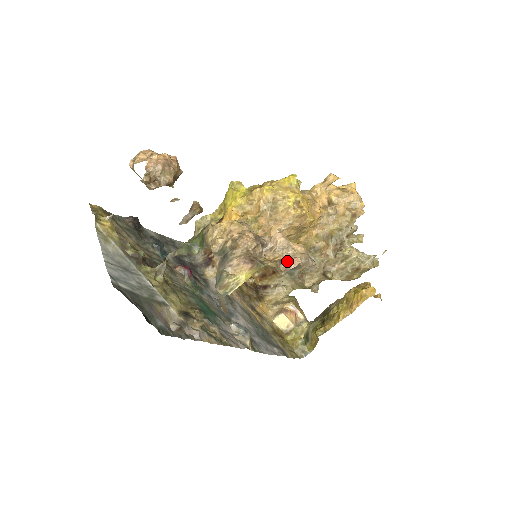
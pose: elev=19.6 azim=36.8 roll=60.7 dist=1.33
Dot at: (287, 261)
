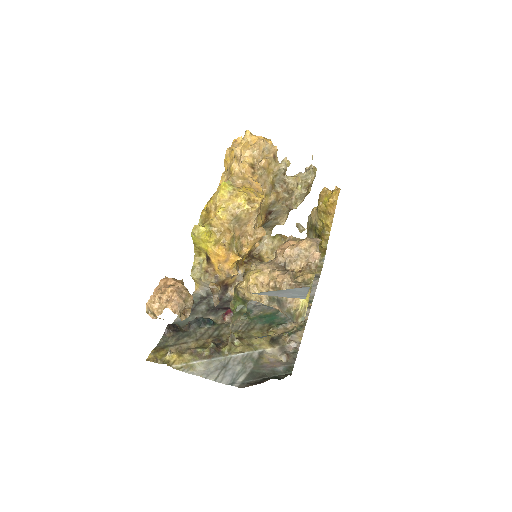
Dot at: (310, 260)
